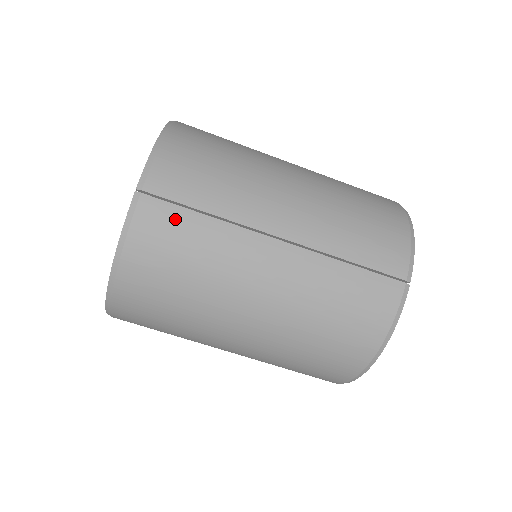
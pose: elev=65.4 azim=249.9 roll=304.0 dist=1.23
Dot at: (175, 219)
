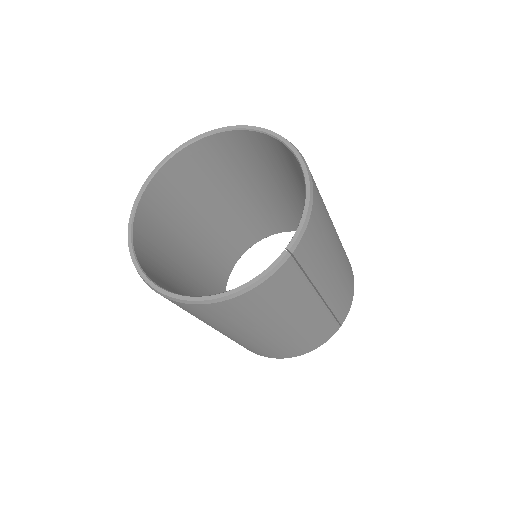
Dot at: (293, 278)
